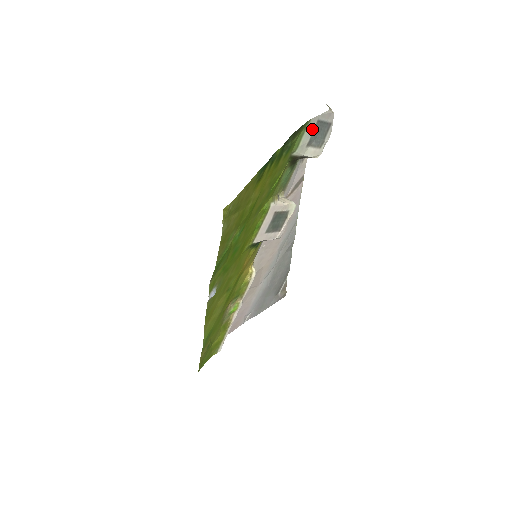
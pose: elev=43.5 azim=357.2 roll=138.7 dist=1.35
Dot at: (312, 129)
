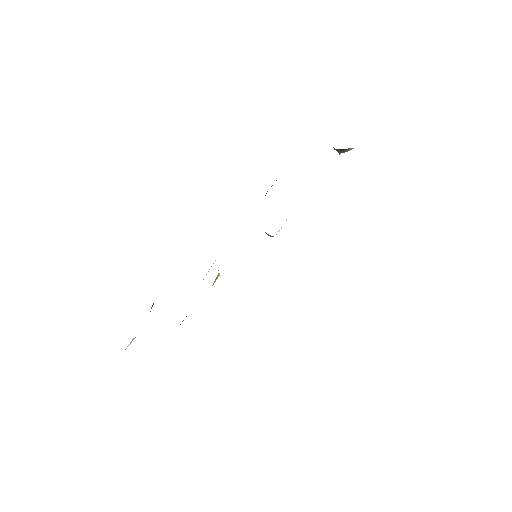
Dot at: occluded
